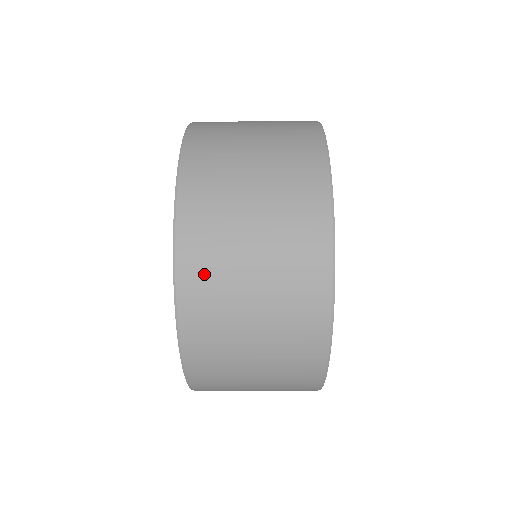
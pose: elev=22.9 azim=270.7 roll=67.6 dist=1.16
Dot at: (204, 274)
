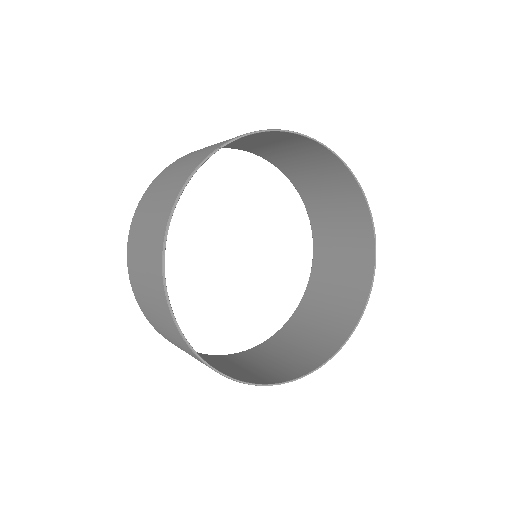
Dot at: (164, 336)
